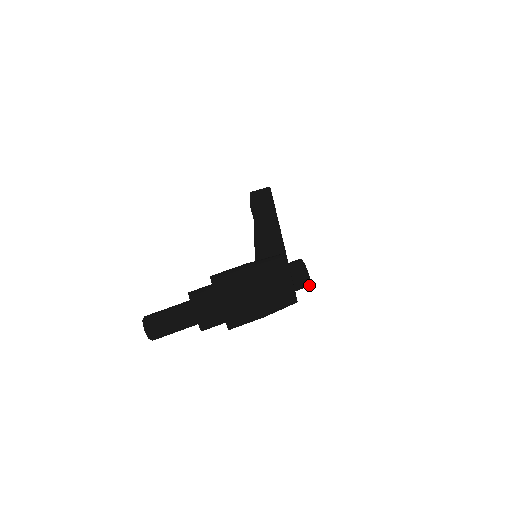
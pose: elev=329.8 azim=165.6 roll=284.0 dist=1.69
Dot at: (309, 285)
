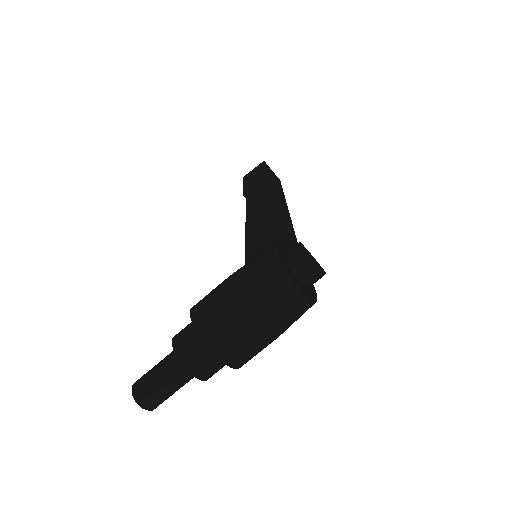
Dot at: (323, 274)
